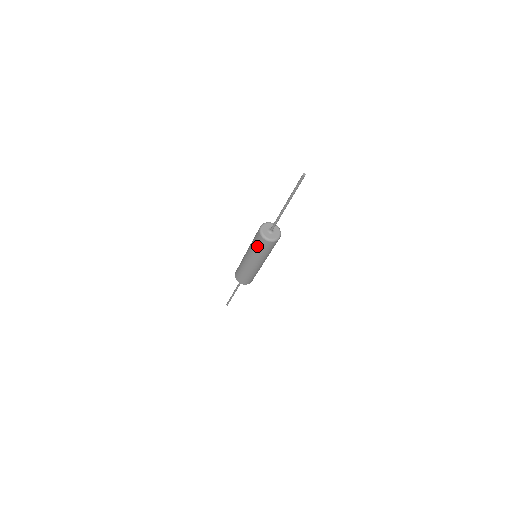
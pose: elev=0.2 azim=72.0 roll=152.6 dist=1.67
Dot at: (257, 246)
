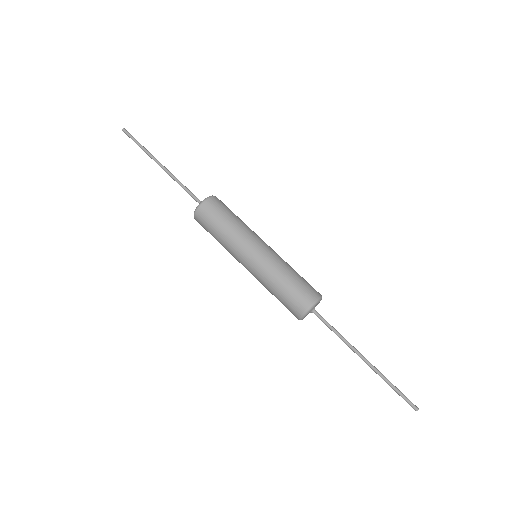
Dot at: (280, 301)
